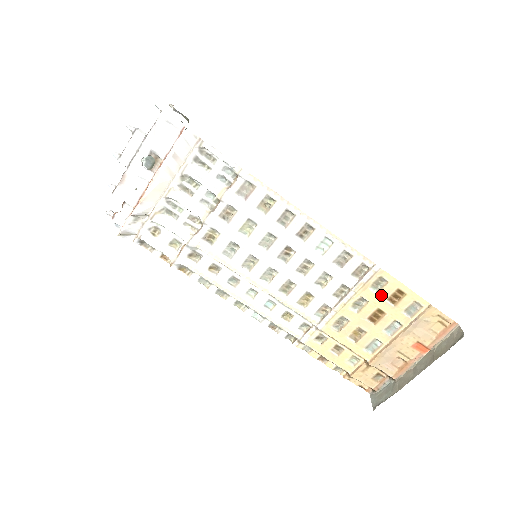
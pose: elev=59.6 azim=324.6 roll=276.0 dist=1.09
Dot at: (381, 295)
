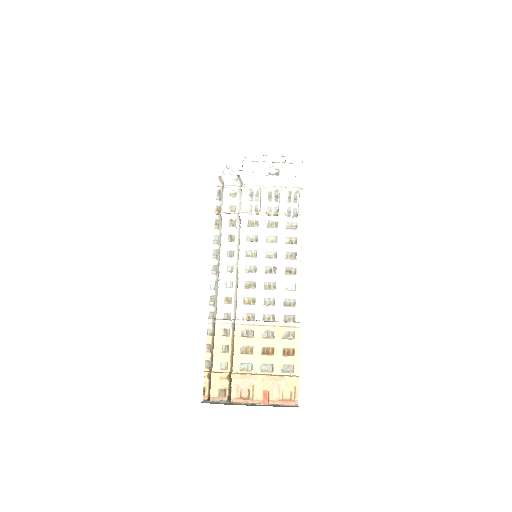
Dot at: (284, 342)
